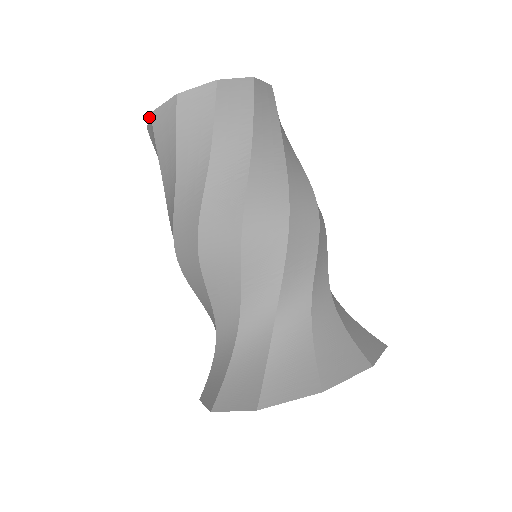
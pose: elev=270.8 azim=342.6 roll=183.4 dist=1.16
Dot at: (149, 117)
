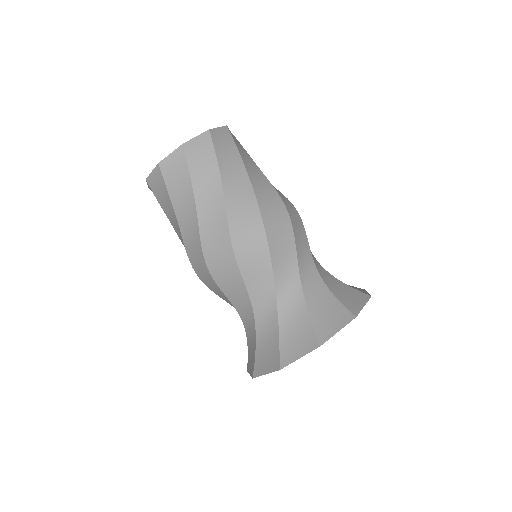
Dot at: occluded
